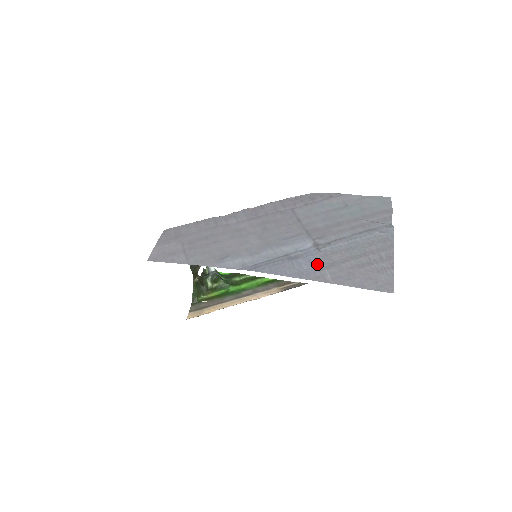
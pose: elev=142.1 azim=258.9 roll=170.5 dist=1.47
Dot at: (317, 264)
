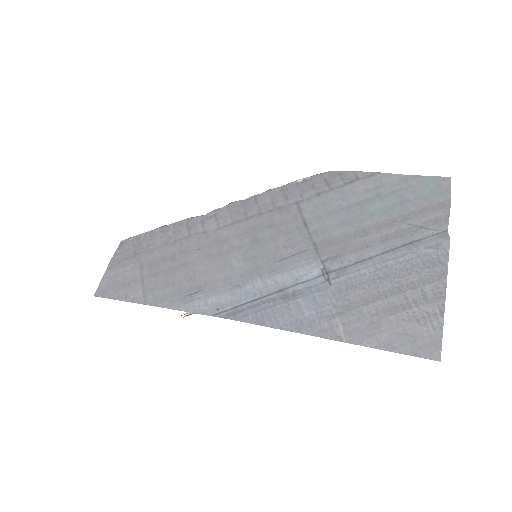
Dot at: (325, 307)
